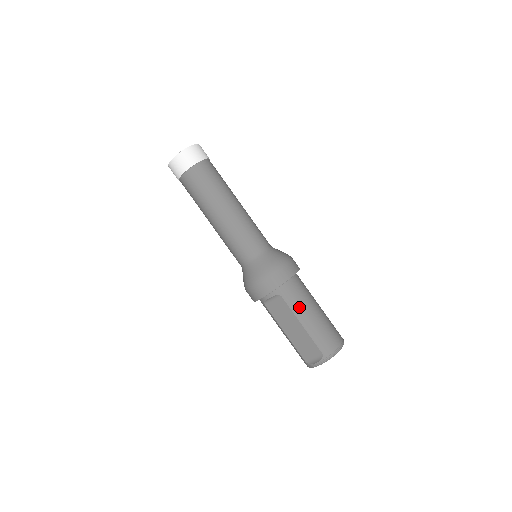
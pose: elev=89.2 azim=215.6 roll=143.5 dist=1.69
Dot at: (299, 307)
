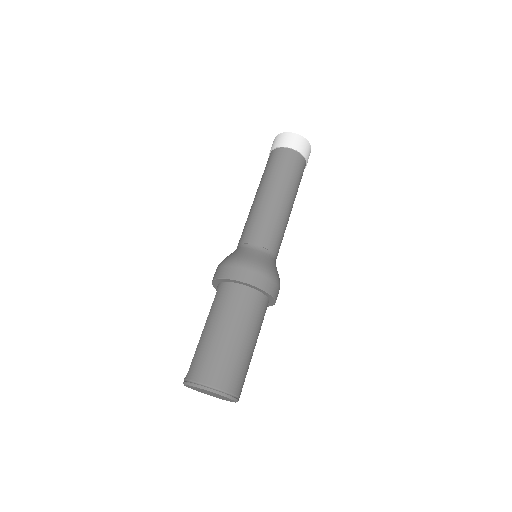
Dot at: (214, 313)
